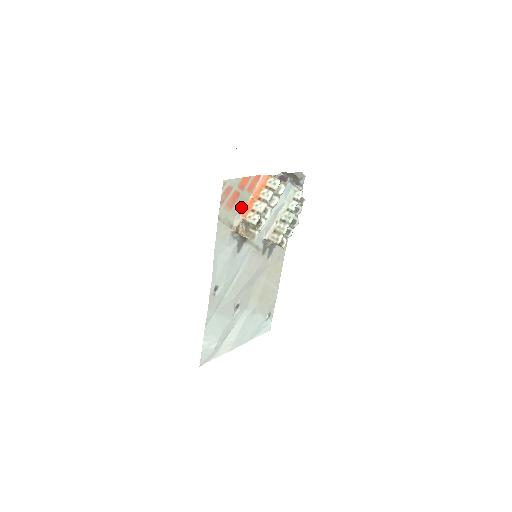
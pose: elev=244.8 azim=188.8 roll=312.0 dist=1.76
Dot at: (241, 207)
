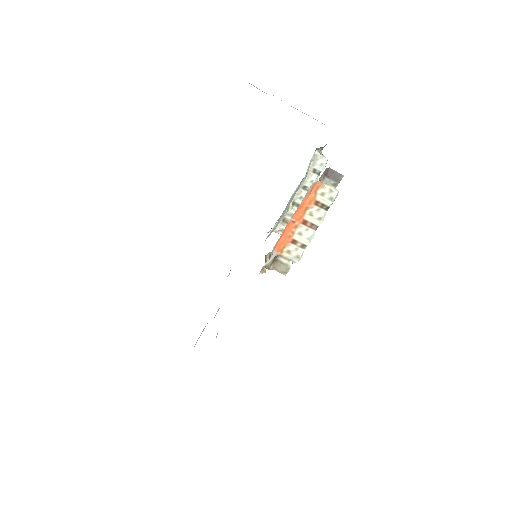
Dot at: (278, 241)
